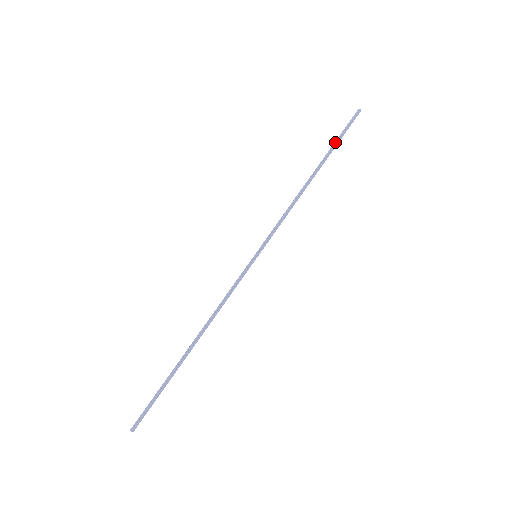
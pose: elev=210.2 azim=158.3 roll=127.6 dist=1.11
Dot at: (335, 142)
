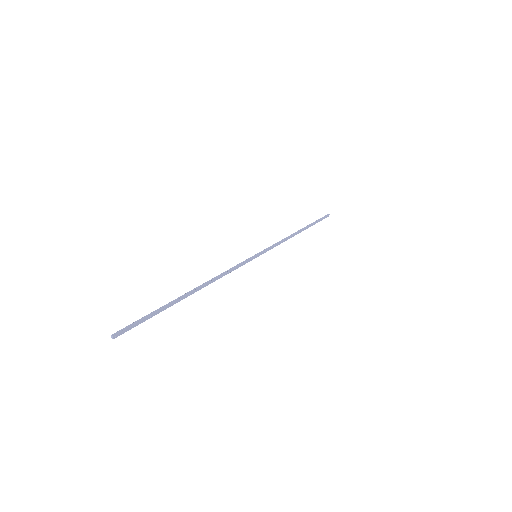
Dot at: (314, 222)
